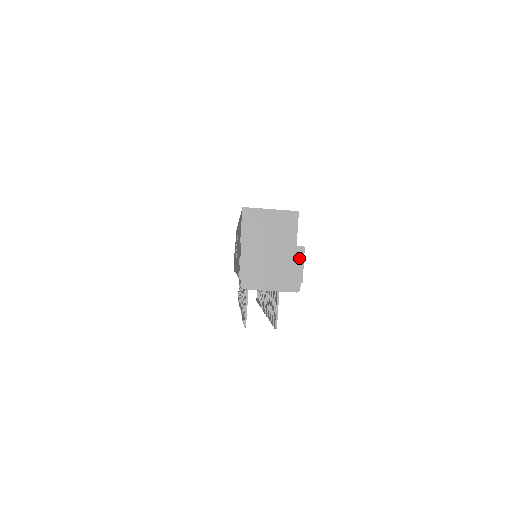
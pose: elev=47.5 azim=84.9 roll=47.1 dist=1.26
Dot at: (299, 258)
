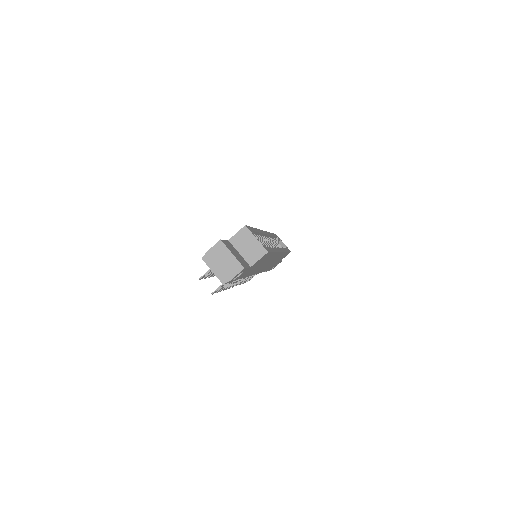
Dot at: (237, 270)
